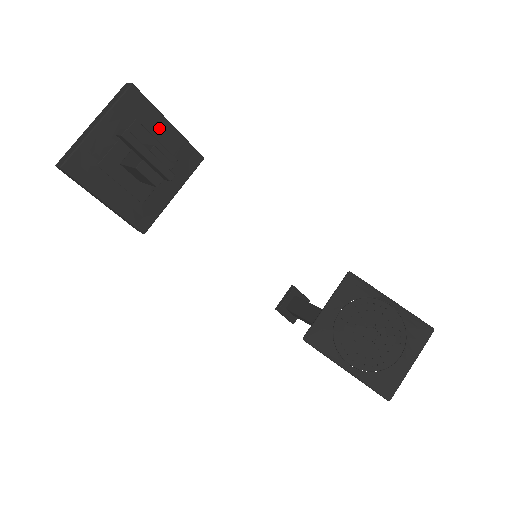
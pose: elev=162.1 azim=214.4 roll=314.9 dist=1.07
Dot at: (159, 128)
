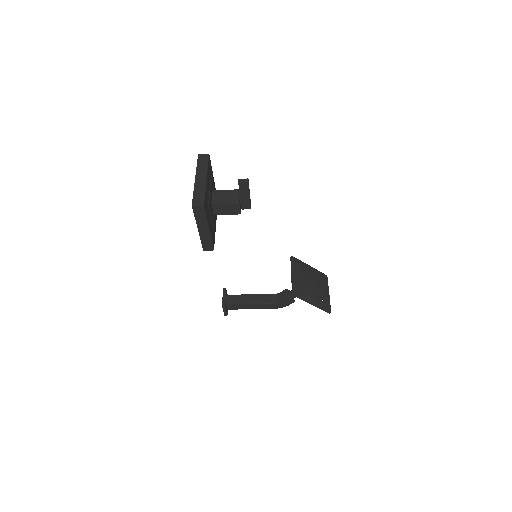
Dot at: (213, 181)
